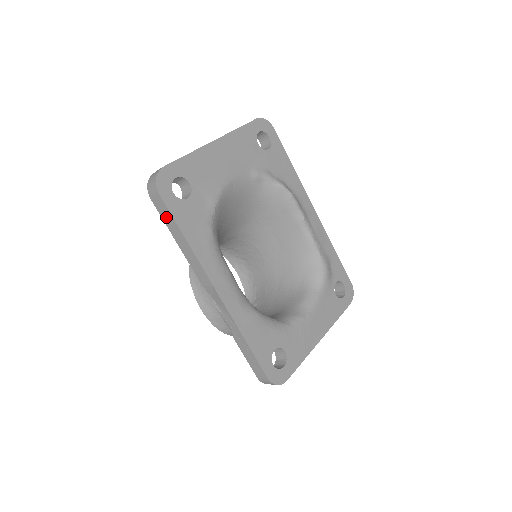
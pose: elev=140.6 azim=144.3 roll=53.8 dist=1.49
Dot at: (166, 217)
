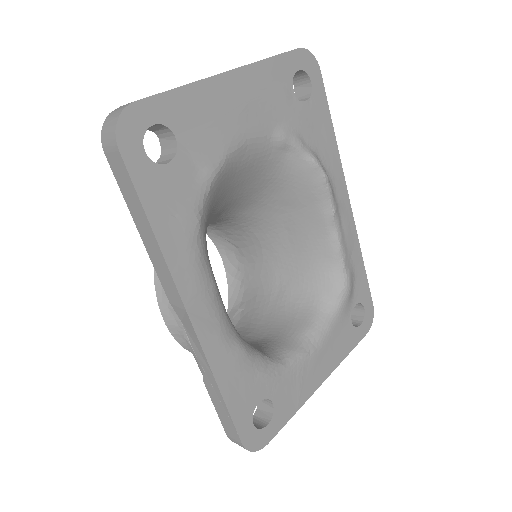
Dot at: (126, 189)
